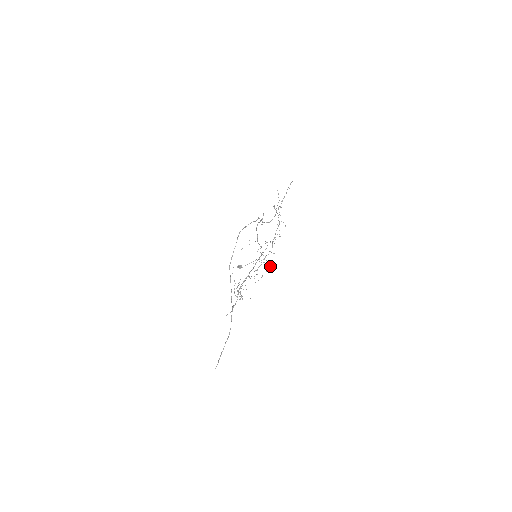
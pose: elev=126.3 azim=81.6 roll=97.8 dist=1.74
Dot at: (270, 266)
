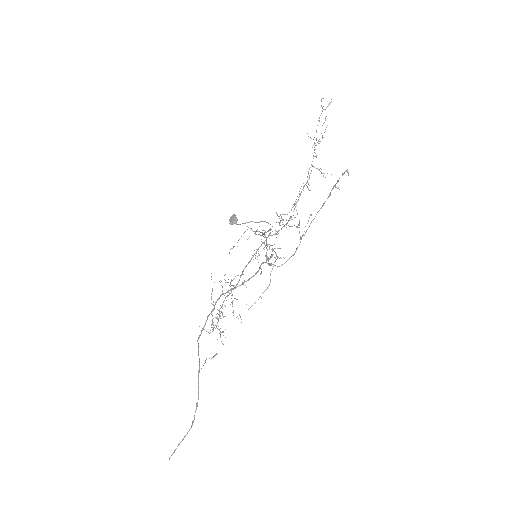
Dot at: occluded
